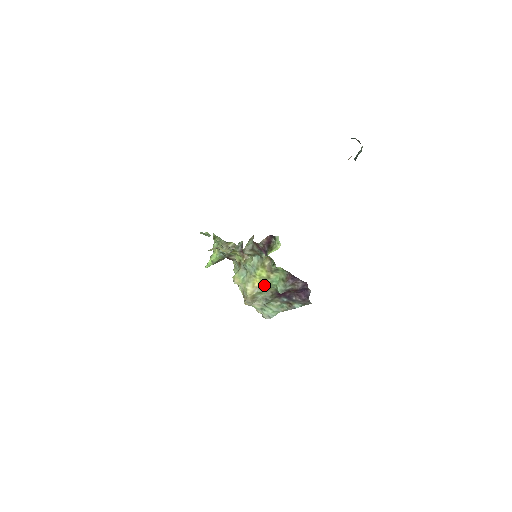
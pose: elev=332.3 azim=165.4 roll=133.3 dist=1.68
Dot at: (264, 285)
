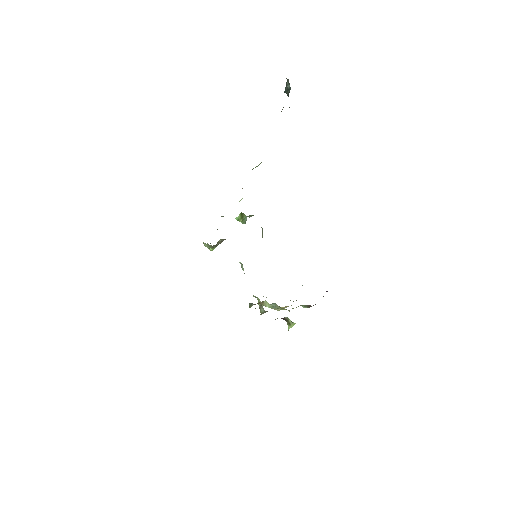
Dot at: occluded
